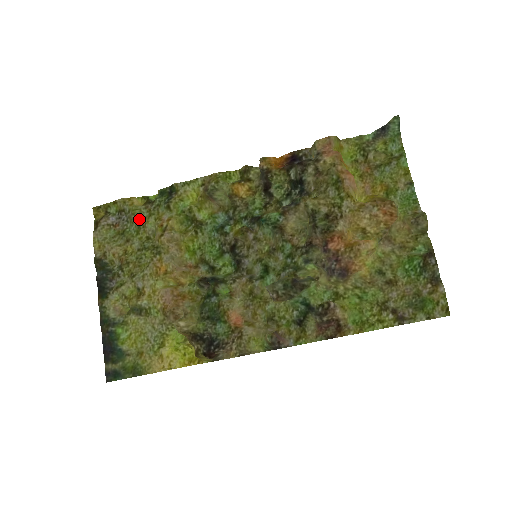
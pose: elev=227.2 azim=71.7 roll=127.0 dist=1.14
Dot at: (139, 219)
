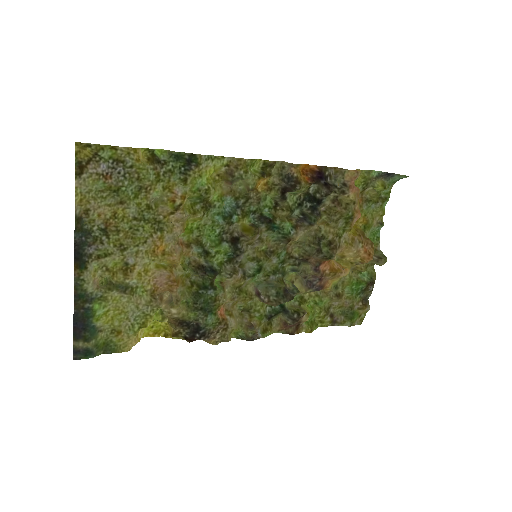
Dot at: (144, 181)
